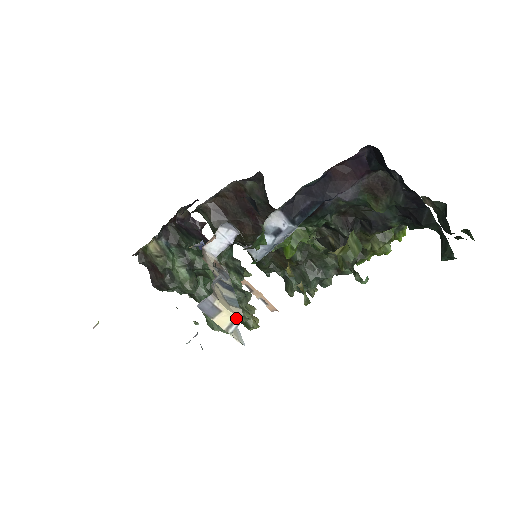
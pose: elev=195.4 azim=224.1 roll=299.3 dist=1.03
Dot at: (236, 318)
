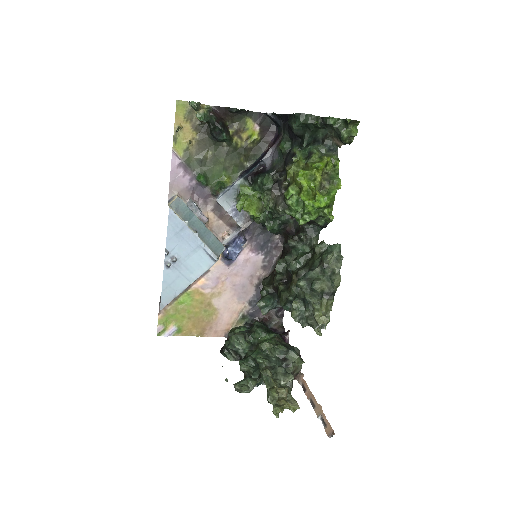
Dot at: (177, 199)
